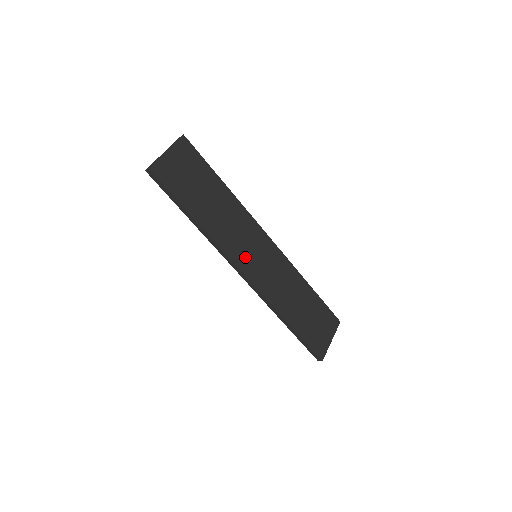
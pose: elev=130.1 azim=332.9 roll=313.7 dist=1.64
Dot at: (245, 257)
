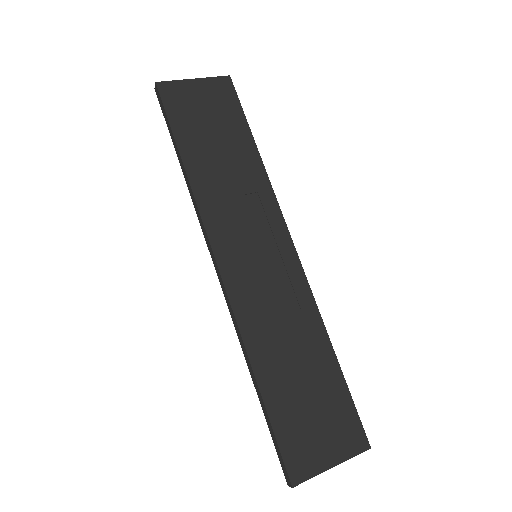
Dot at: (233, 244)
